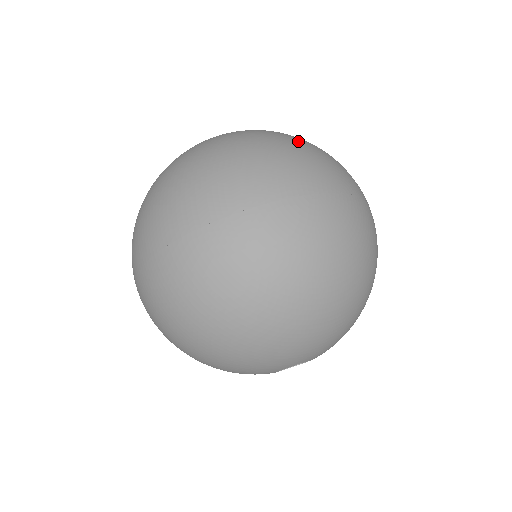
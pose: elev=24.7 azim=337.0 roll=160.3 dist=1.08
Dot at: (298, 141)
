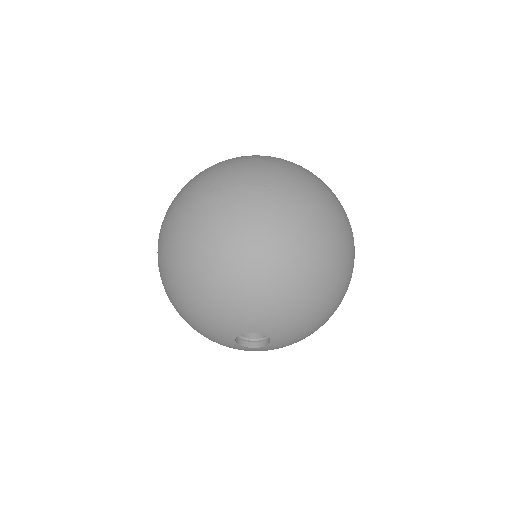
Dot at: occluded
